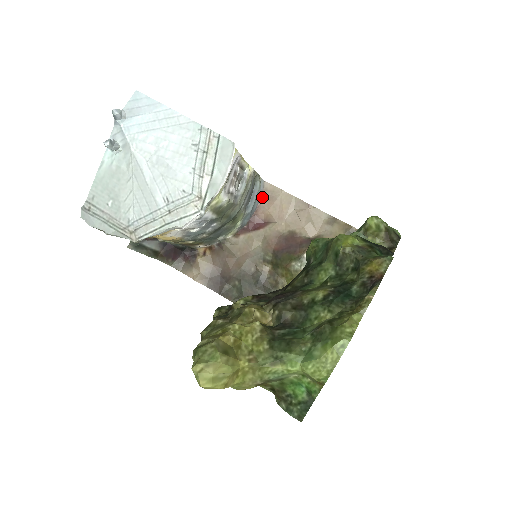
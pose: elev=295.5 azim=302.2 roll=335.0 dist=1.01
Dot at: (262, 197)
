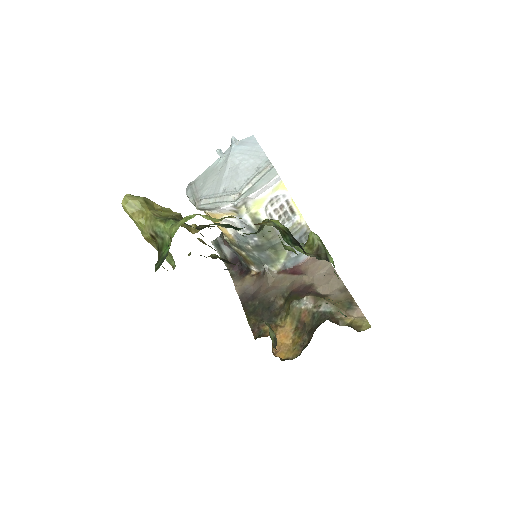
Dot at: occluded
